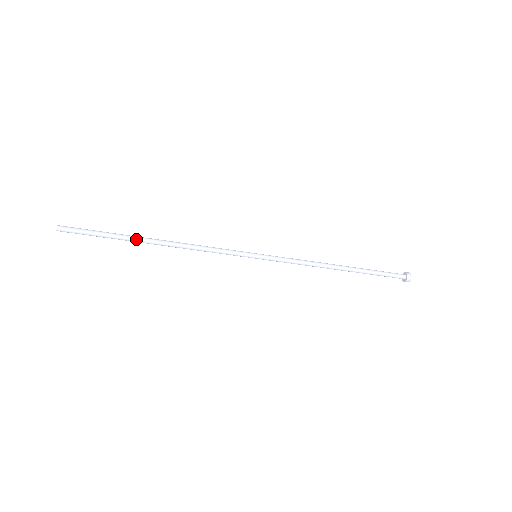
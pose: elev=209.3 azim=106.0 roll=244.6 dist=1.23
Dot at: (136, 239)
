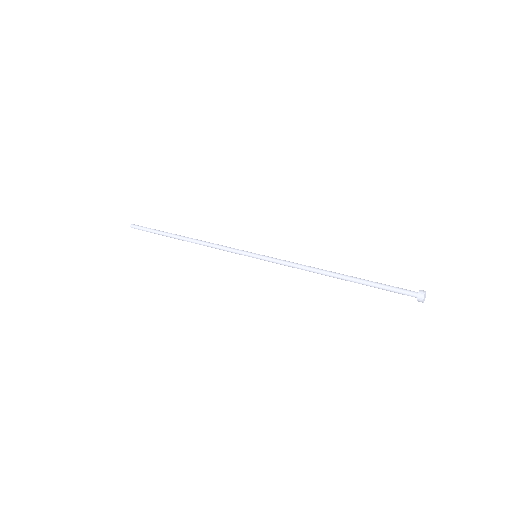
Dot at: (172, 237)
